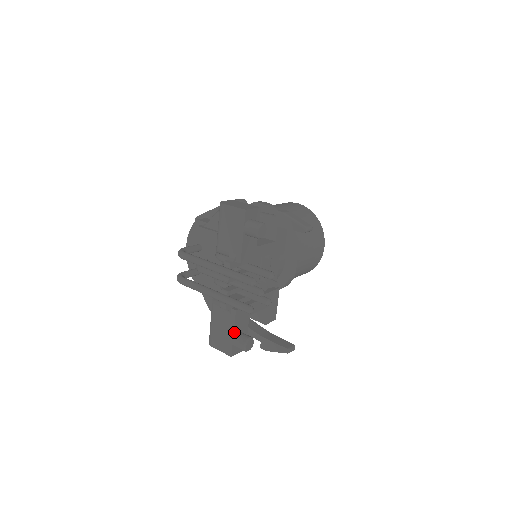
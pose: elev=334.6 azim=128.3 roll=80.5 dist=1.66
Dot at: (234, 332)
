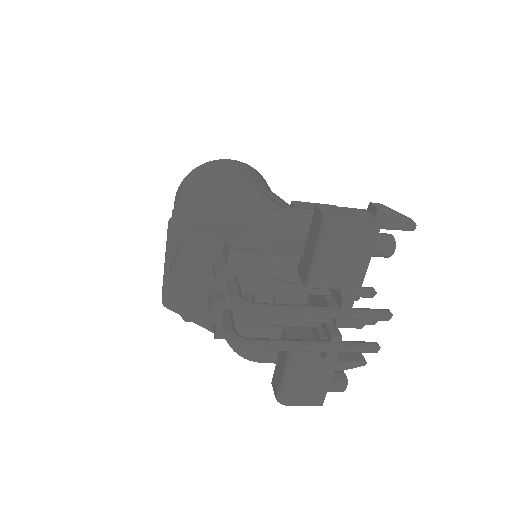
Dot at: (331, 377)
